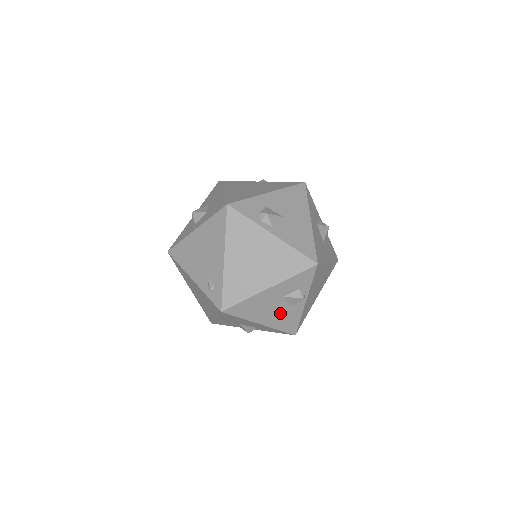
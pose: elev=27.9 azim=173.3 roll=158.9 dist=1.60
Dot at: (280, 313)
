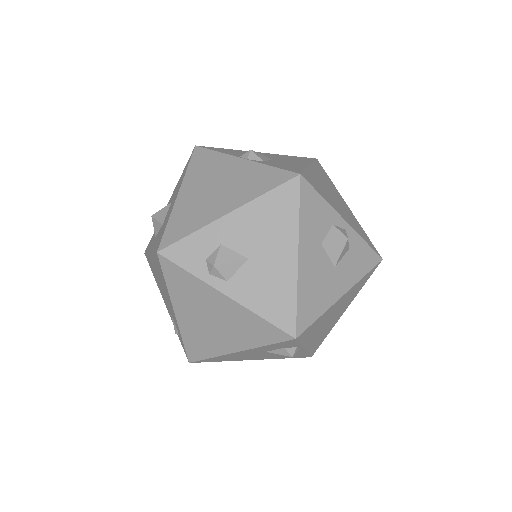
Dot at: (273, 355)
